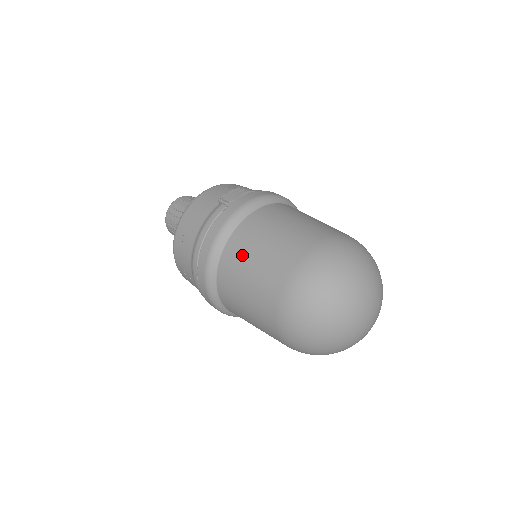
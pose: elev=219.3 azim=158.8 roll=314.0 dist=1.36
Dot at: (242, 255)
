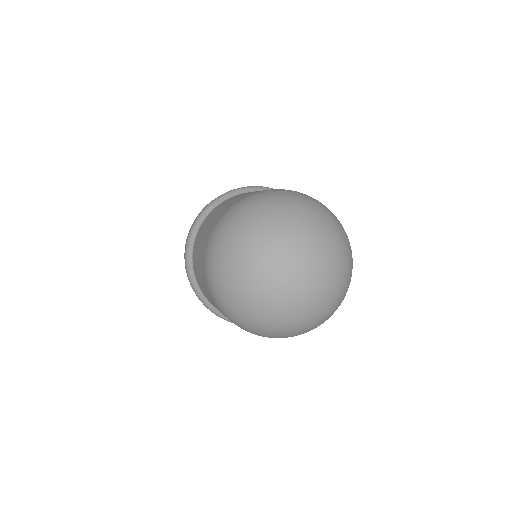
Dot at: occluded
